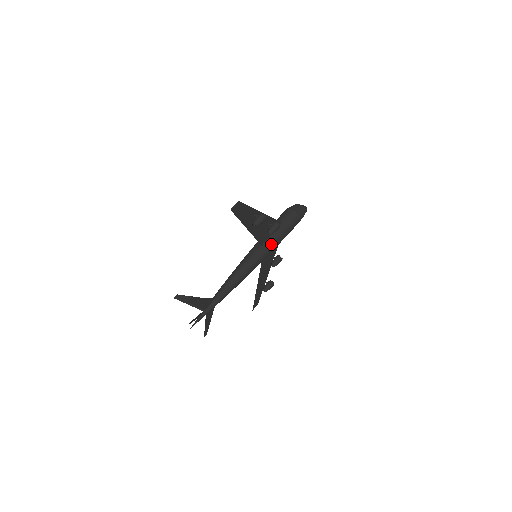
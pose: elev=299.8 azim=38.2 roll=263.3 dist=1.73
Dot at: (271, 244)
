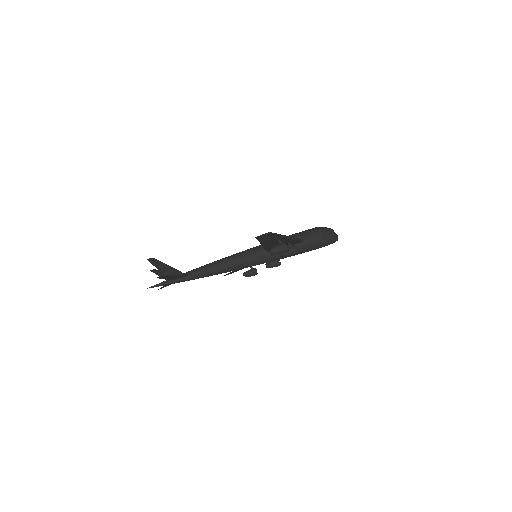
Dot at: (278, 256)
